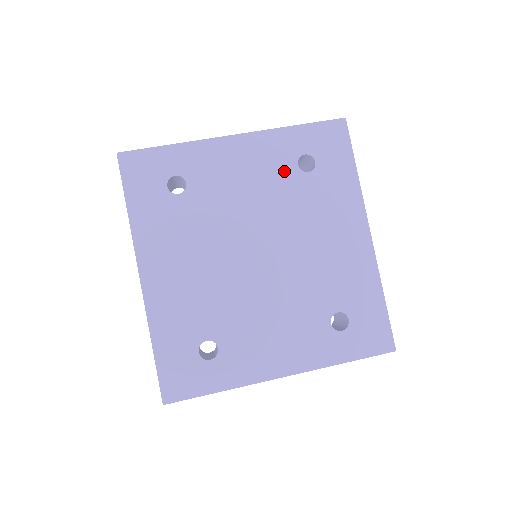
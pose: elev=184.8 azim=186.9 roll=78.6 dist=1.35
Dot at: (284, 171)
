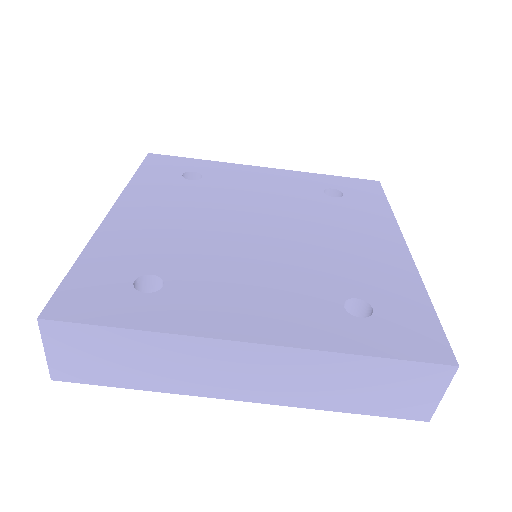
Dot at: (308, 192)
